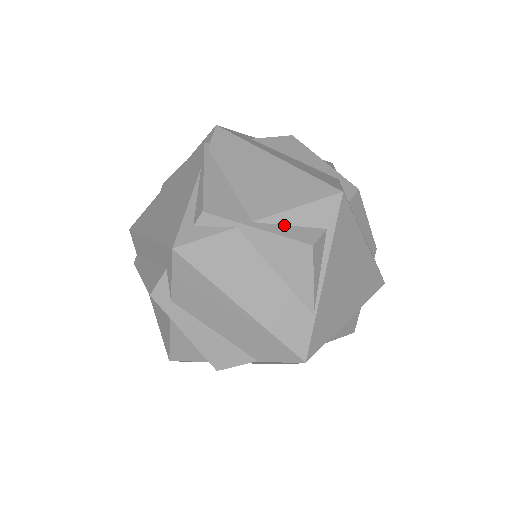
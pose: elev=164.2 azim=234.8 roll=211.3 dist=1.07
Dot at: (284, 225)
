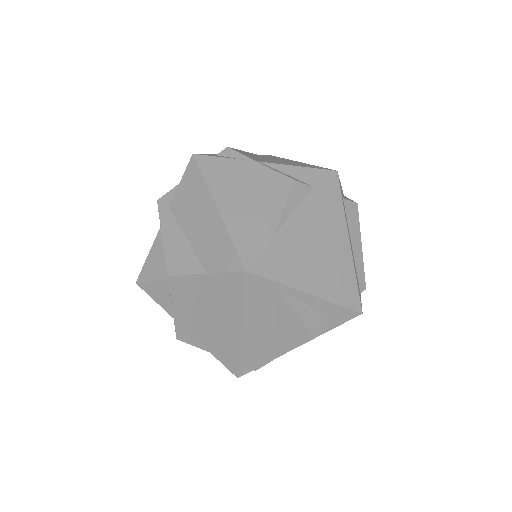
Dot at: (281, 172)
